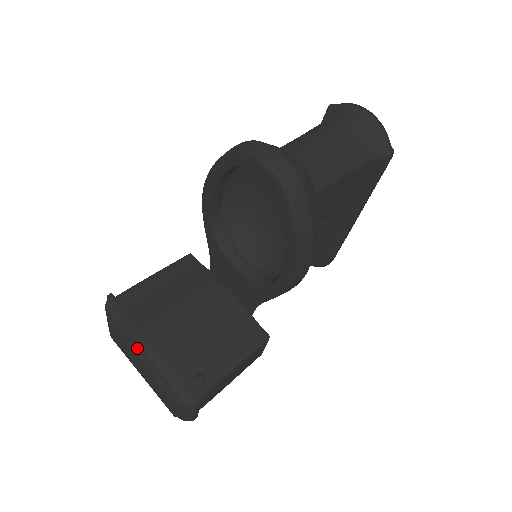
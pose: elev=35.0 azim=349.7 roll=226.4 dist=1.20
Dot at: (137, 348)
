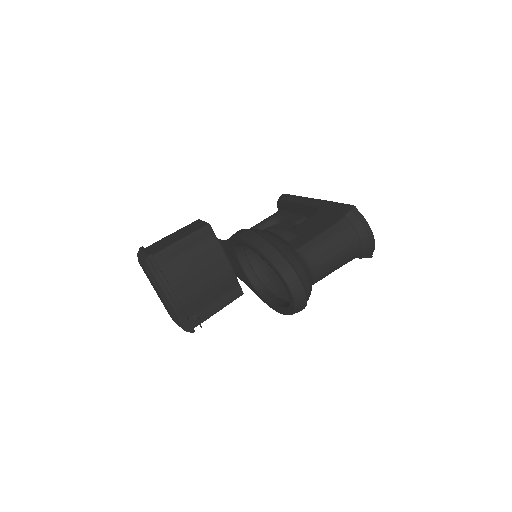
Dot at: (163, 295)
